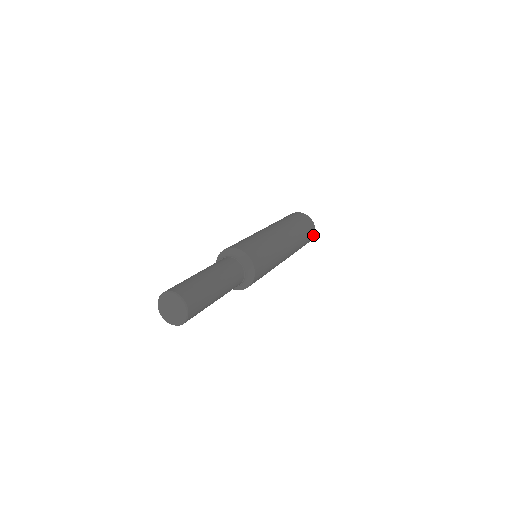
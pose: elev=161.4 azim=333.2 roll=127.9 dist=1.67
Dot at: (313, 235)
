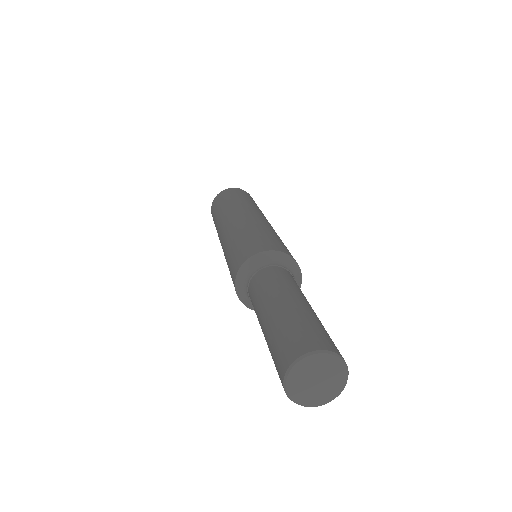
Dot at: occluded
